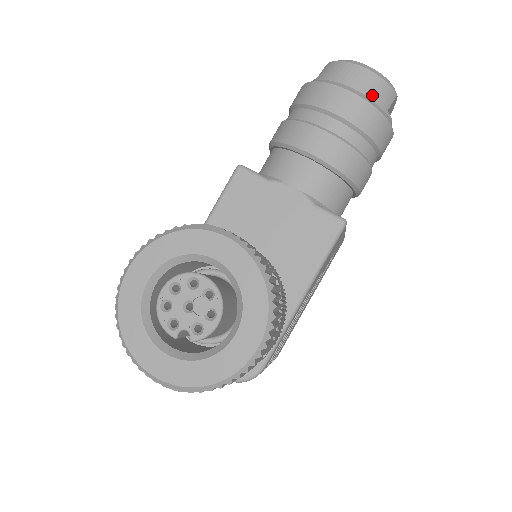
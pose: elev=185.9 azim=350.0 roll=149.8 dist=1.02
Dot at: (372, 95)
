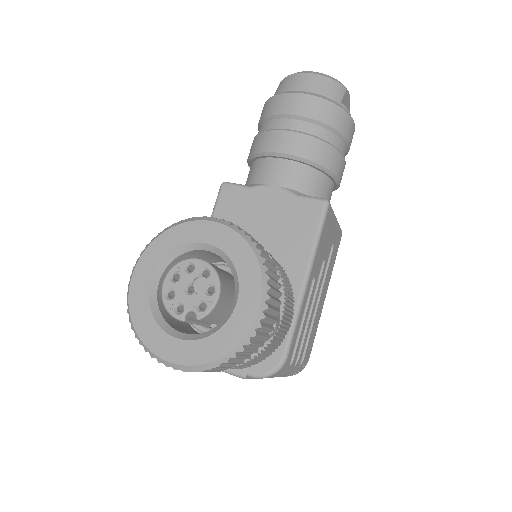
Dot at: (322, 92)
